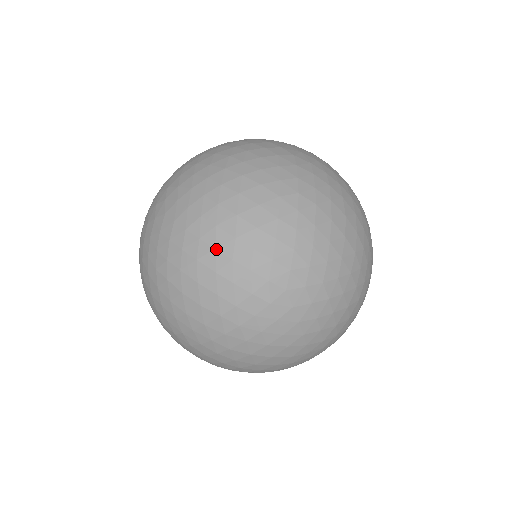
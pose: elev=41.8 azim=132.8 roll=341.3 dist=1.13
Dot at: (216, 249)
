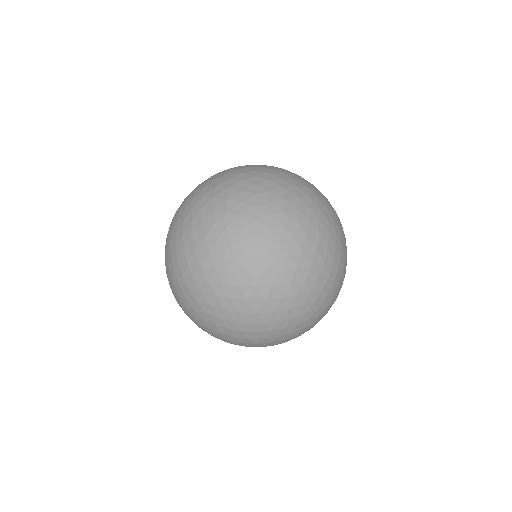
Dot at: (290, 284)
